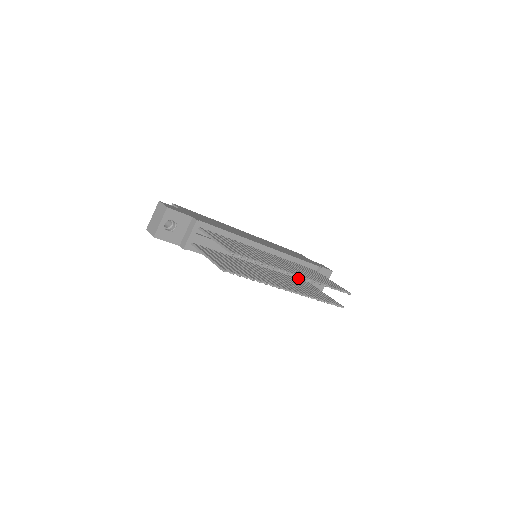
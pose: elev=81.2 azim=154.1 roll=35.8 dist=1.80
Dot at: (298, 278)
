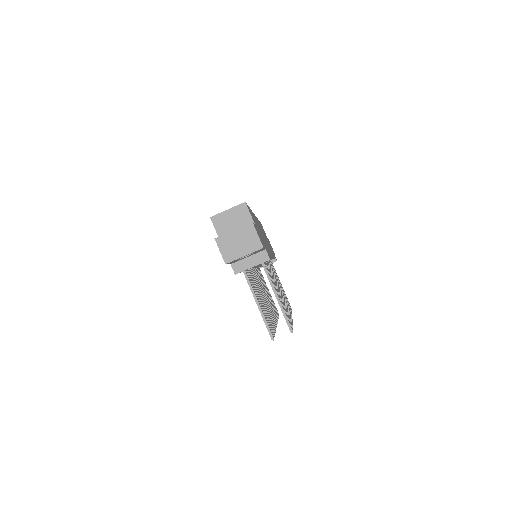
Dot at: occluded
